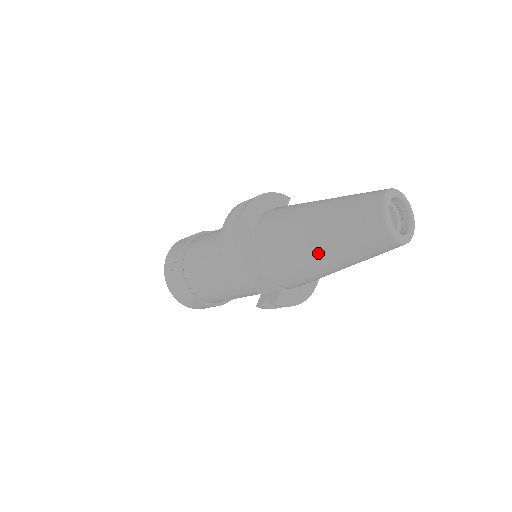
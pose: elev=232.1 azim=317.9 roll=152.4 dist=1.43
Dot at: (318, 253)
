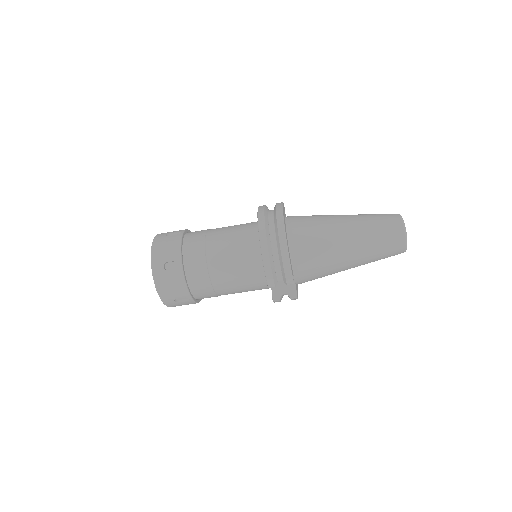
Dot at: (350, 258)
